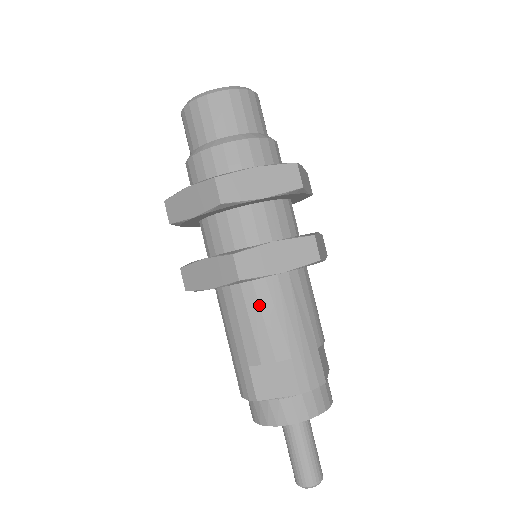
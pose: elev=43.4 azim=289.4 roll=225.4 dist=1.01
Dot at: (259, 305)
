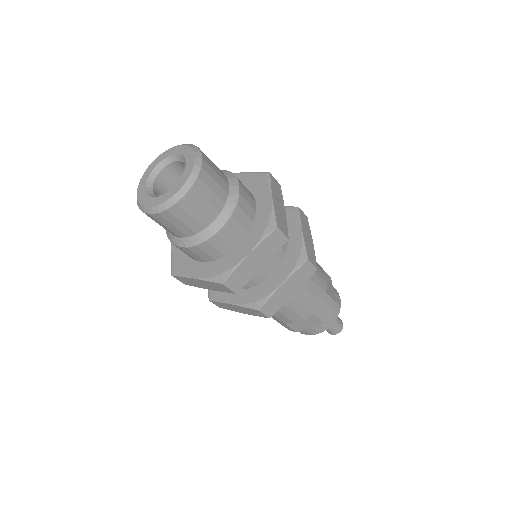
Dot at: occluded
